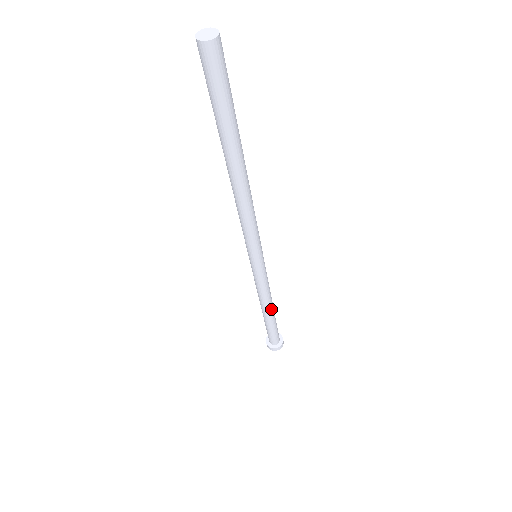
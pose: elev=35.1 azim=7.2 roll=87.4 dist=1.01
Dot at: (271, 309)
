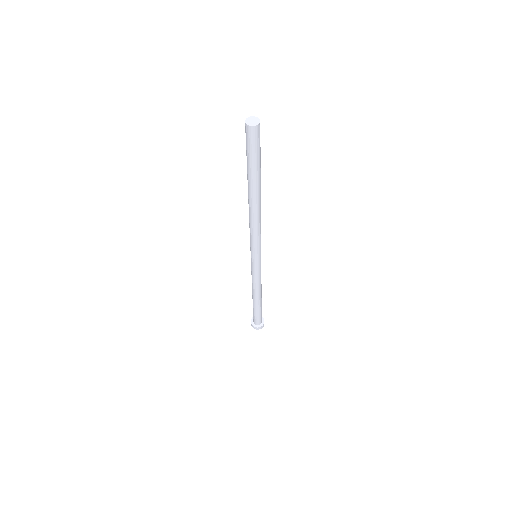
Dot at: (259, 297)
